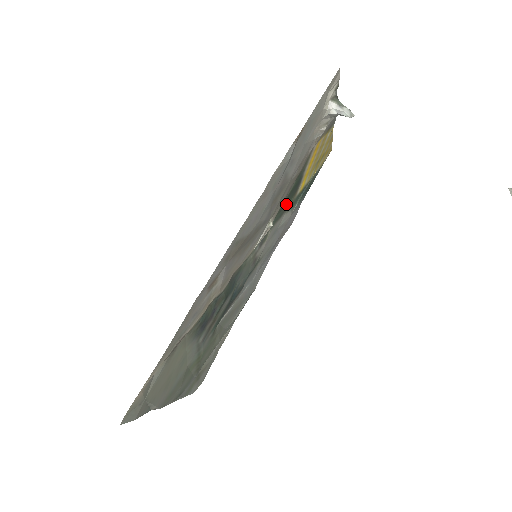
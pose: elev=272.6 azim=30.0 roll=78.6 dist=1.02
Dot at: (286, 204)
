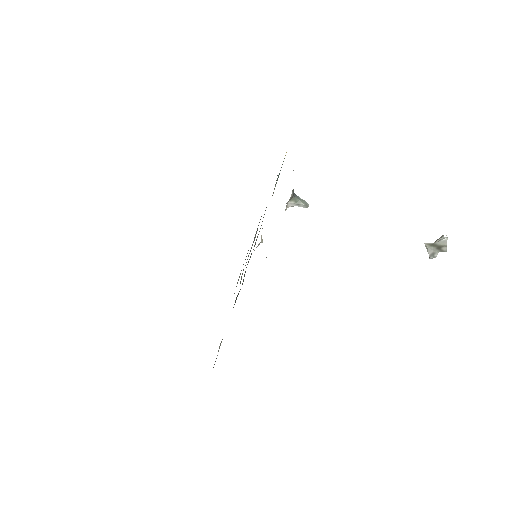
Dot at: occluded
